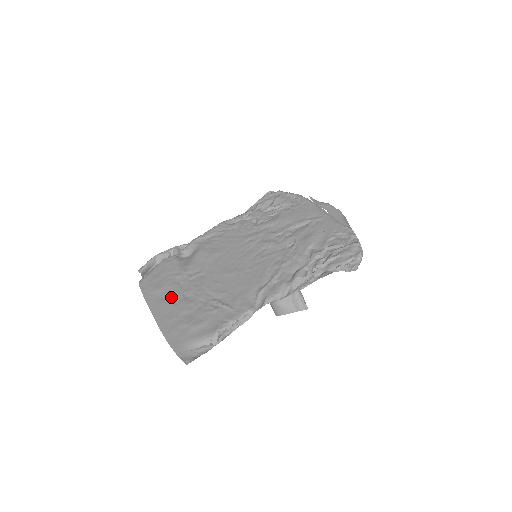
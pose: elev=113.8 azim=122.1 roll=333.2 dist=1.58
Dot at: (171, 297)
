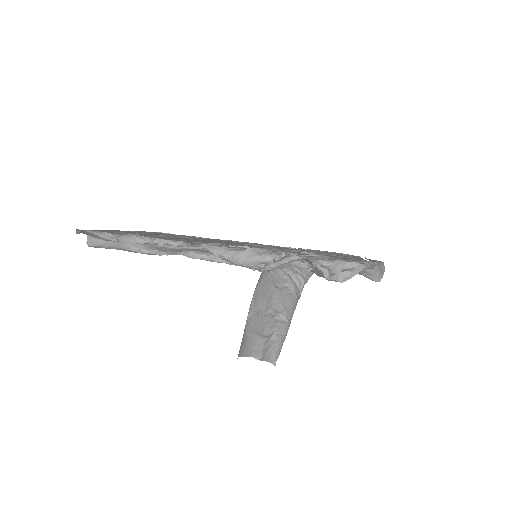
Dot at: (147, 233)
